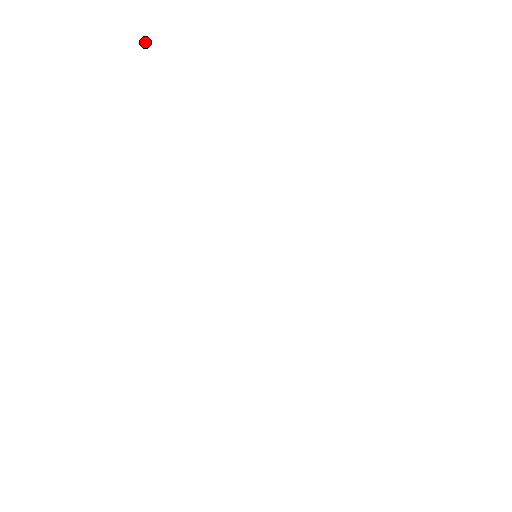
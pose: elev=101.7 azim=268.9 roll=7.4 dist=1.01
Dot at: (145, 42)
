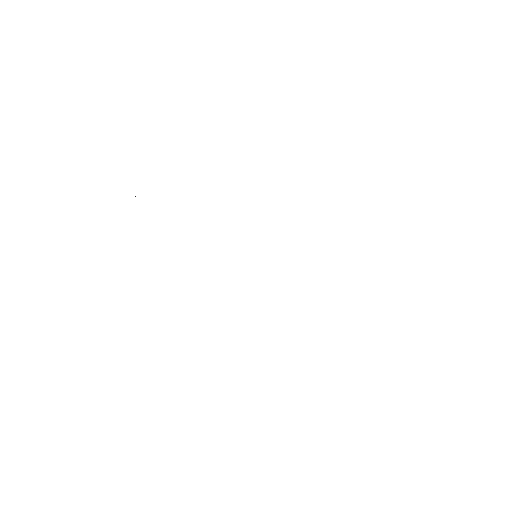
Dot at: occluded
